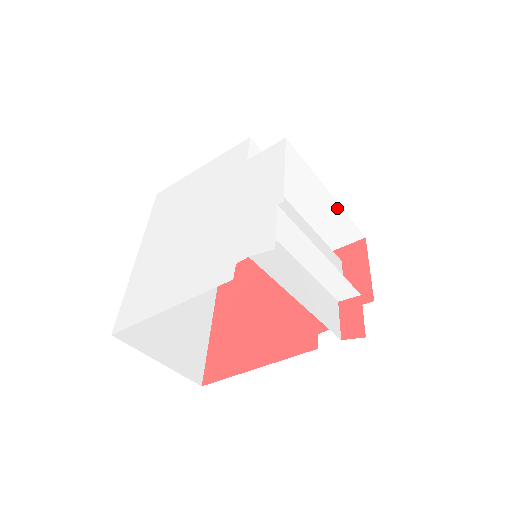
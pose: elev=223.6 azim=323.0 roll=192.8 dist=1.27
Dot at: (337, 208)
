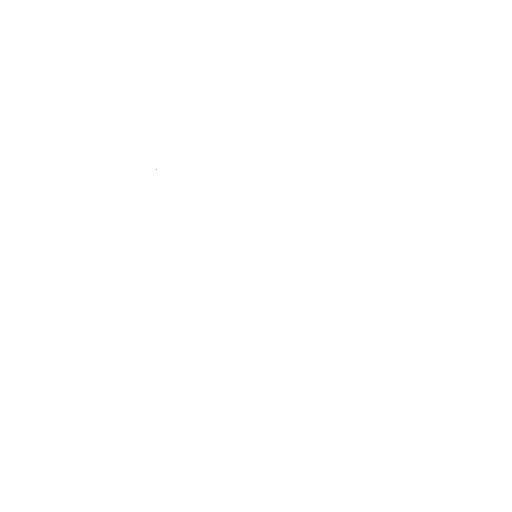
Dot at: occluded
